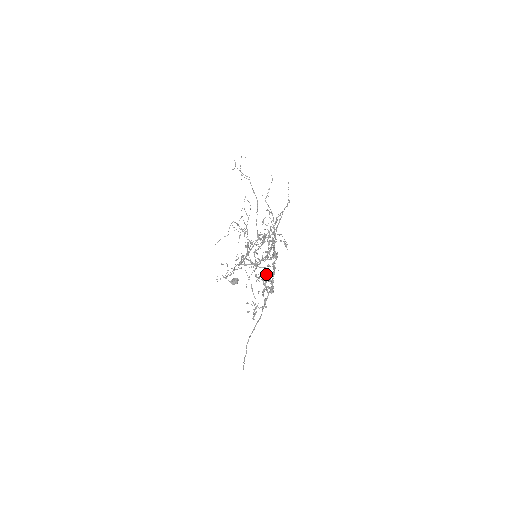
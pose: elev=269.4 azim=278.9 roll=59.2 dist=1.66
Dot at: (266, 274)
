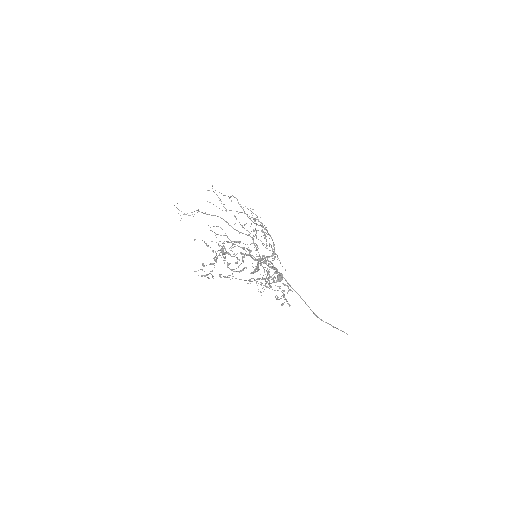
Dot at: occluded
